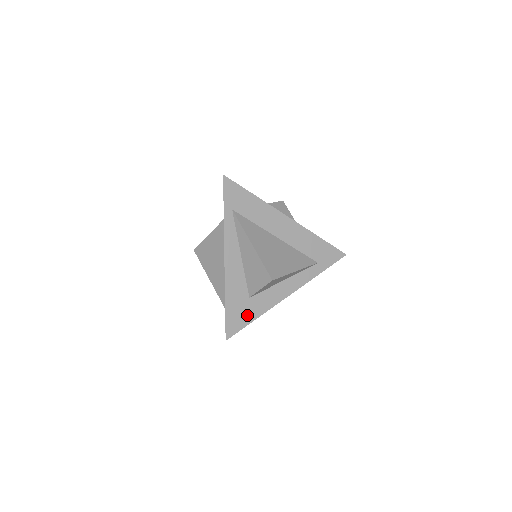
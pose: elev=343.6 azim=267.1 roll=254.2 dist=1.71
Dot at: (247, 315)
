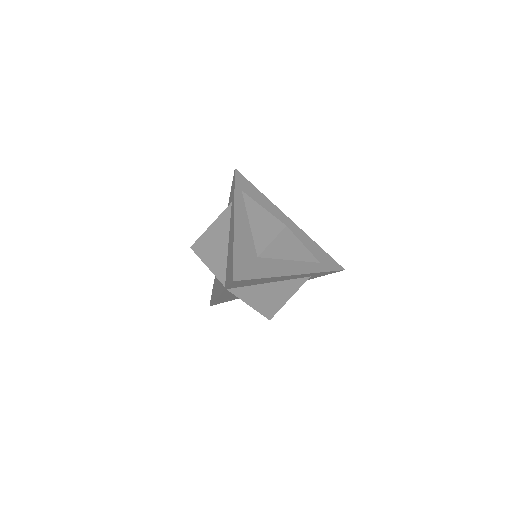
Dot at: (255, 270)
